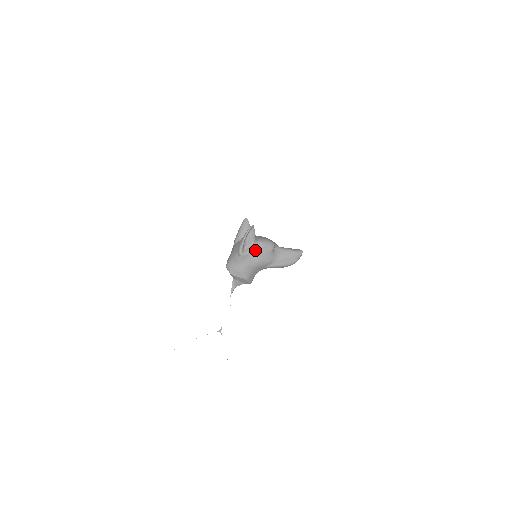
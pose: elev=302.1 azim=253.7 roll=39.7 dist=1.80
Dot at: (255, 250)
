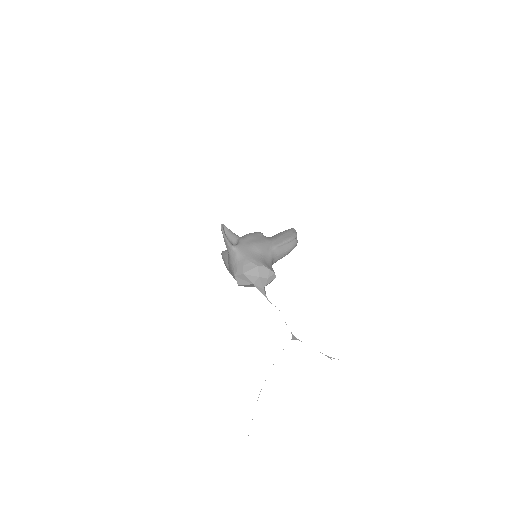
Dot at: (244, 239)
